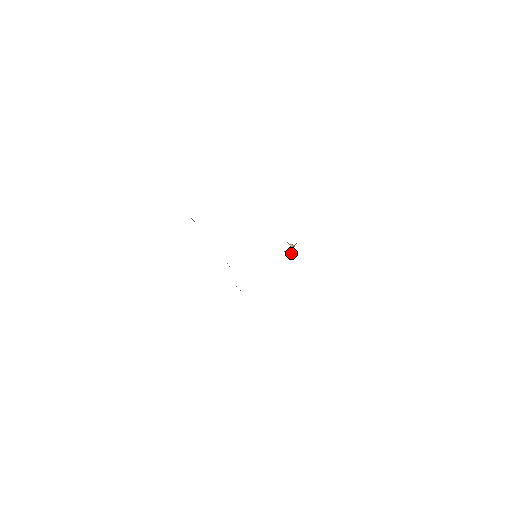
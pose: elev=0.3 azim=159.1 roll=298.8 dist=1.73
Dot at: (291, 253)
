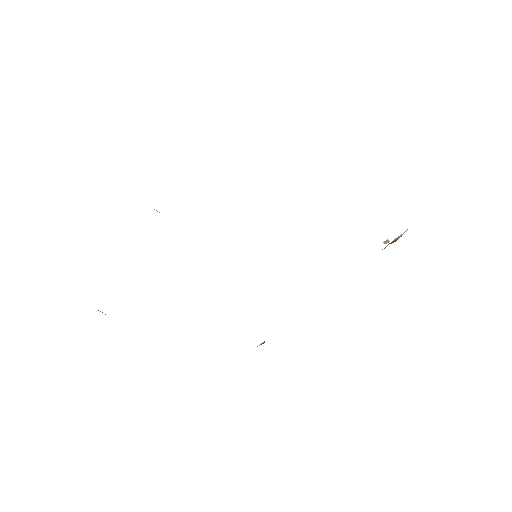
Dot at: occluded
